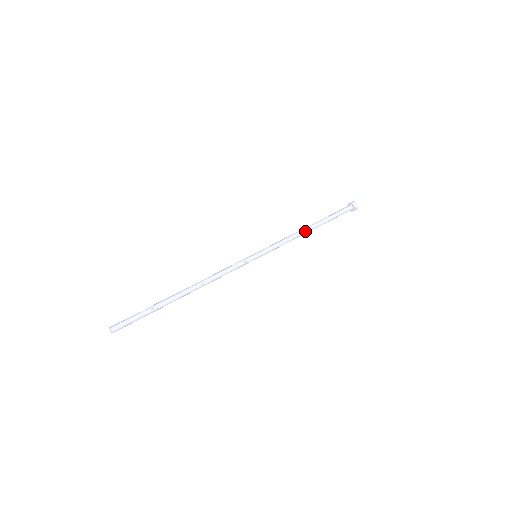
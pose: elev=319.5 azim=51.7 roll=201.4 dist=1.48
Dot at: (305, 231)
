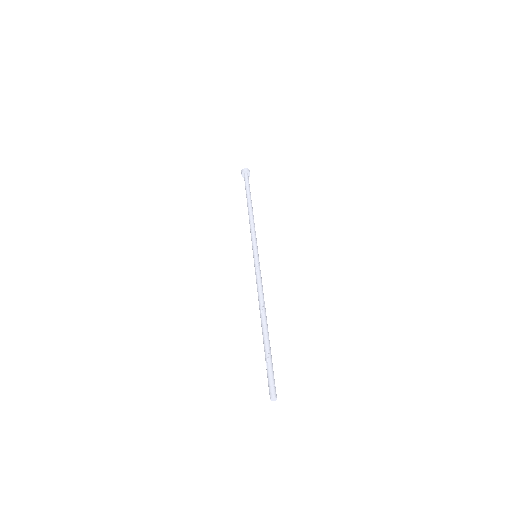
Dot at: (251, 212)
